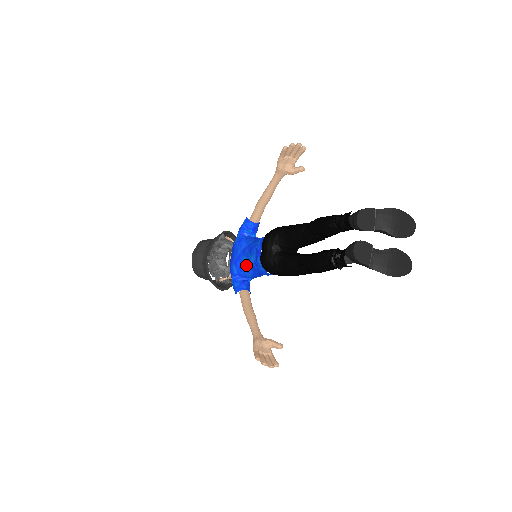
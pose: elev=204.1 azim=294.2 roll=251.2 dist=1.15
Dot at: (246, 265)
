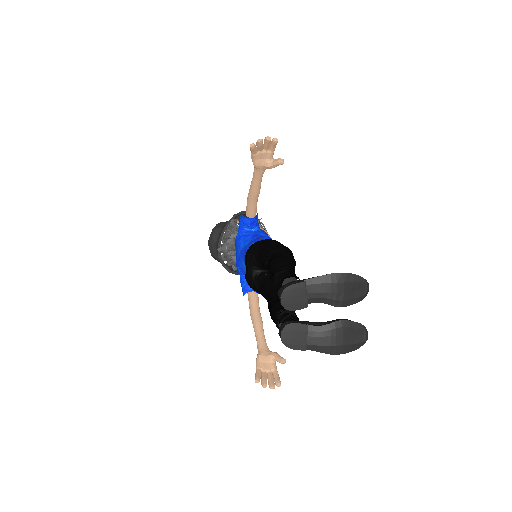
Dot at: occluded
